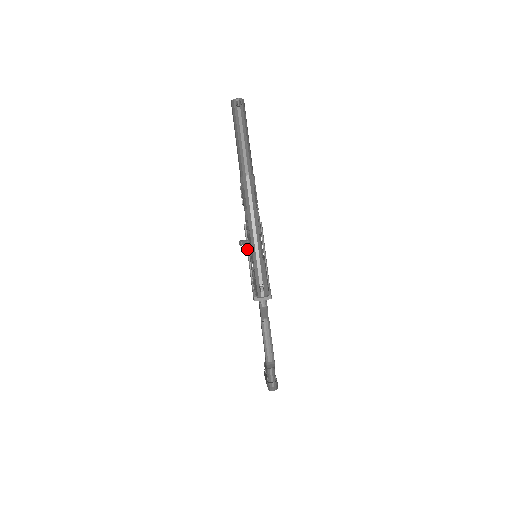
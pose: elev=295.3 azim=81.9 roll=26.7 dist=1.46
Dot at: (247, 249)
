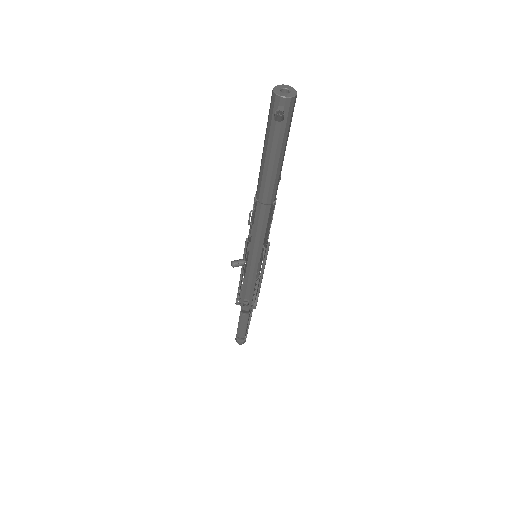
Dot at: occluded
